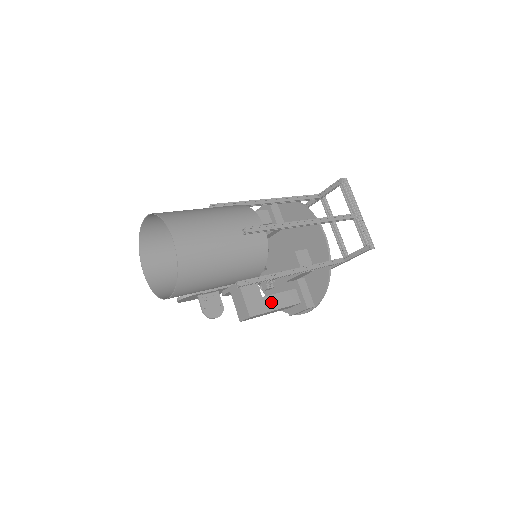
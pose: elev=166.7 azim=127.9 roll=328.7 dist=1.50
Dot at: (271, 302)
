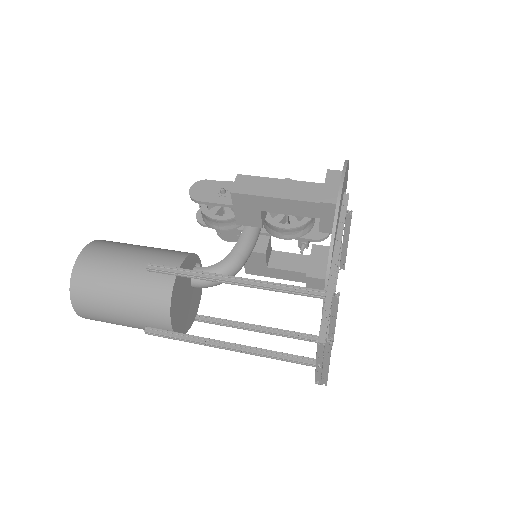
Dot at: (277, 273)
